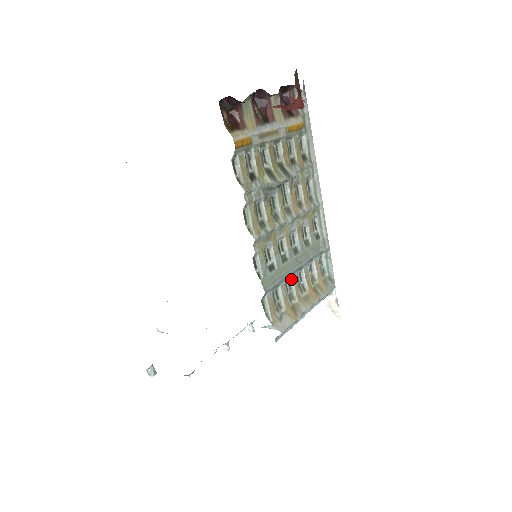
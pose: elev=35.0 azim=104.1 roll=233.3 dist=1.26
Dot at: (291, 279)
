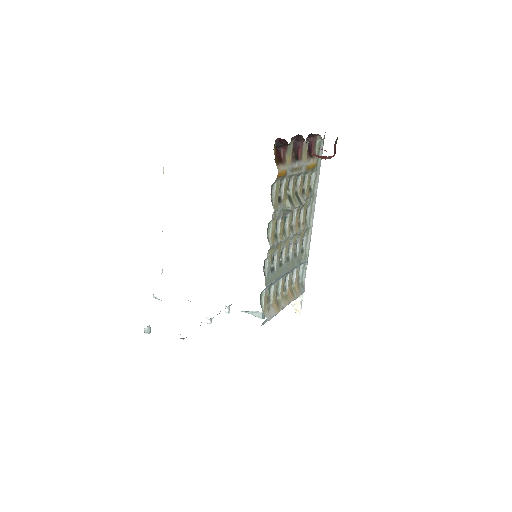
Dot at: (280, 280)
